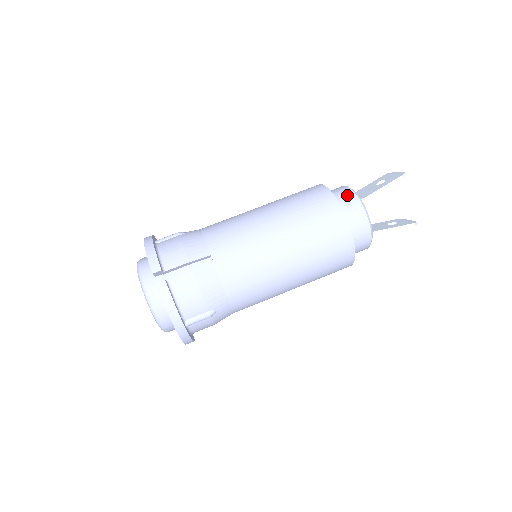
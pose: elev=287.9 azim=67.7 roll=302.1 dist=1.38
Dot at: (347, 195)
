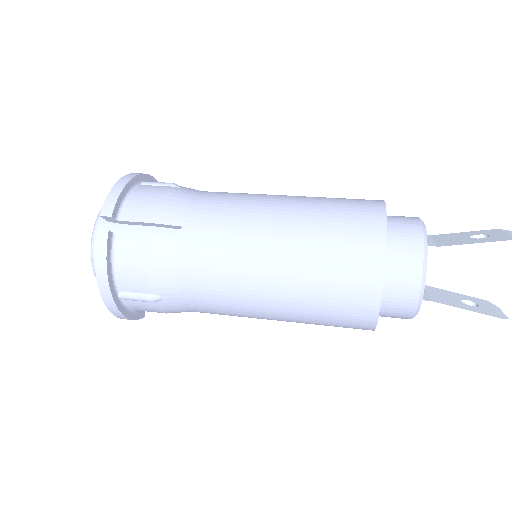
Dot at: (410, 231)
